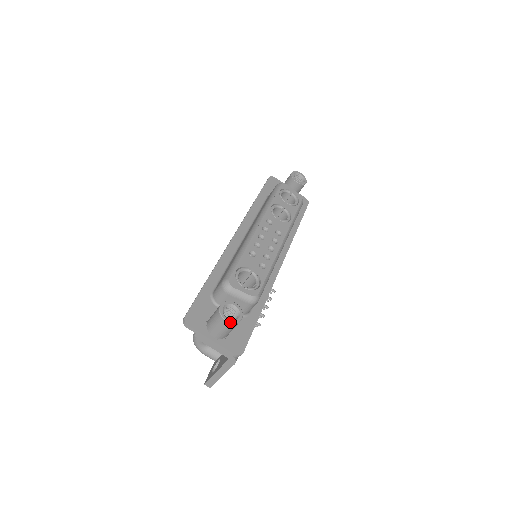
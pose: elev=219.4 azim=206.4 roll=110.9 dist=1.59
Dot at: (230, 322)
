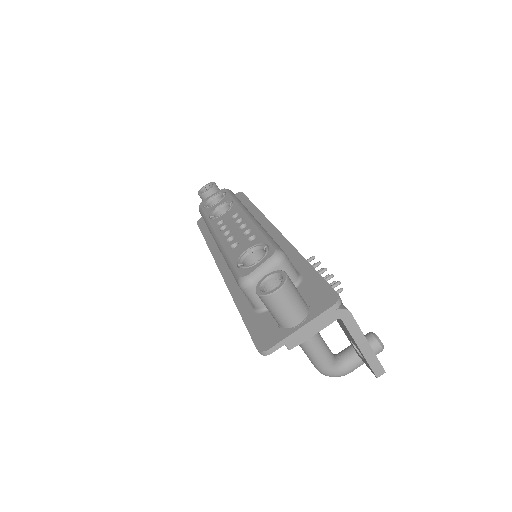
Dot at: (280, 287)
